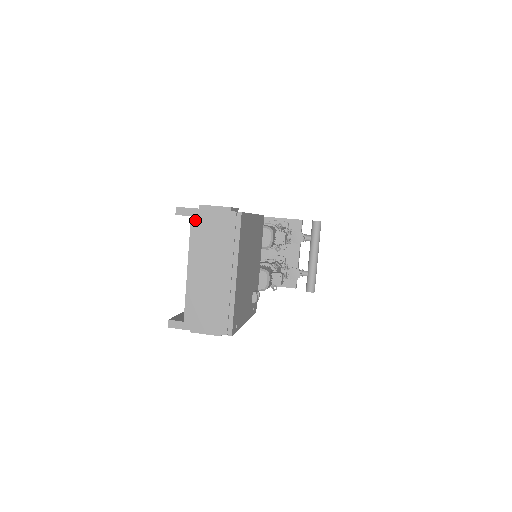
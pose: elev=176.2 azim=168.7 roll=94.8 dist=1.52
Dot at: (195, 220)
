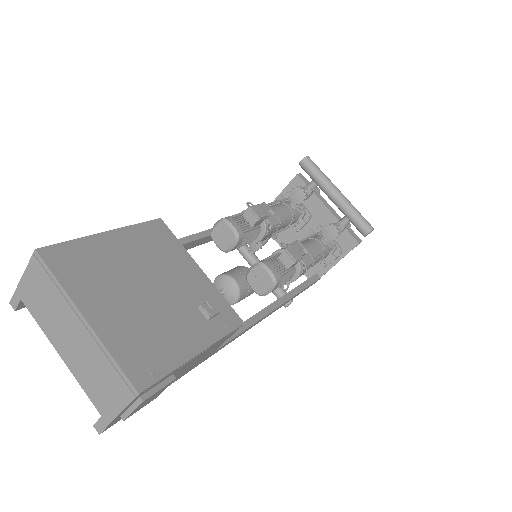
Dot at: (25, 300)
